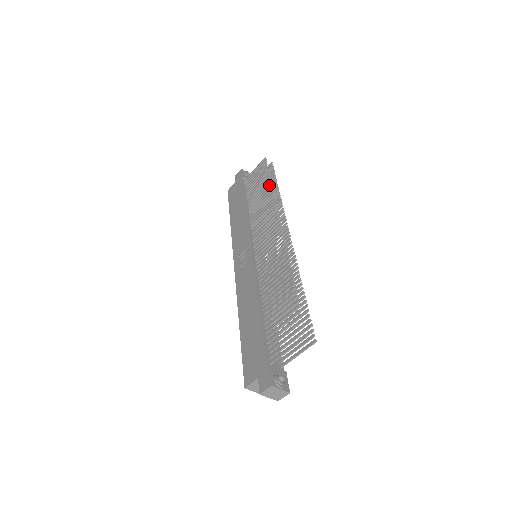
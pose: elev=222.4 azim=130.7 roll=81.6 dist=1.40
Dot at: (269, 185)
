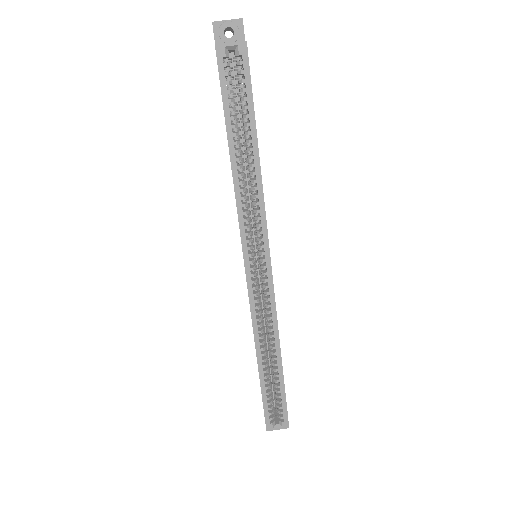
Dot at: occluded
